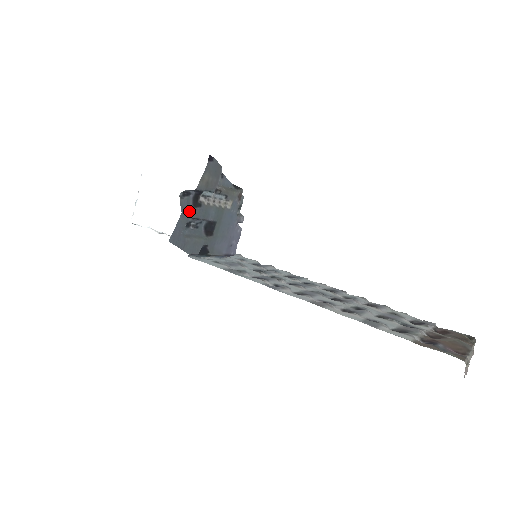
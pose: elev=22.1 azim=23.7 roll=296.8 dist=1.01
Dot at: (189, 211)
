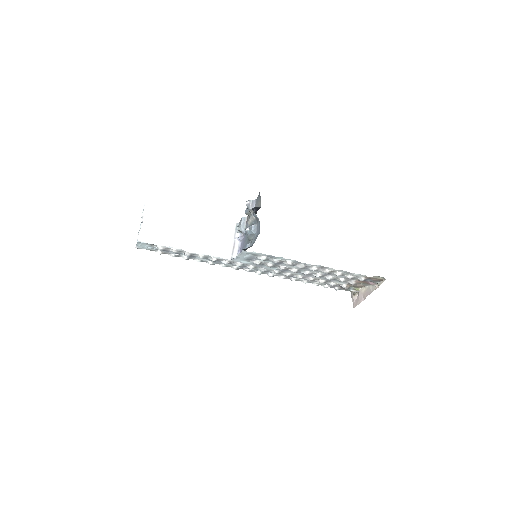
Dot at: (258, 219)
